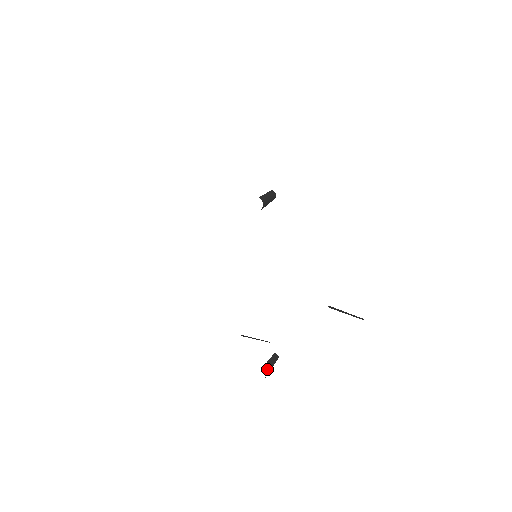
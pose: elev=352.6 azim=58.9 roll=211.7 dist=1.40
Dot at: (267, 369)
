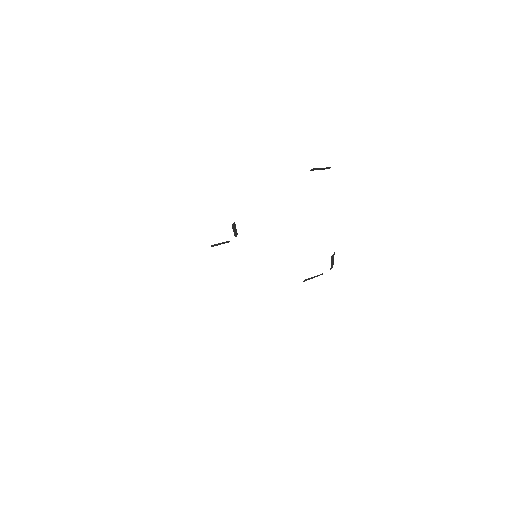
Dot at: occluded
